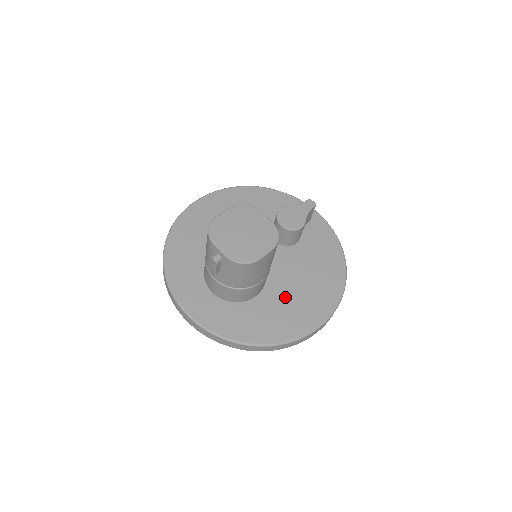
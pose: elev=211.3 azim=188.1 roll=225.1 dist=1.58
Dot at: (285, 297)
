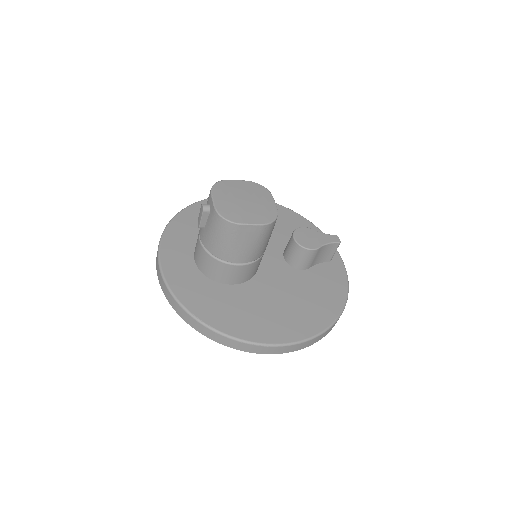
Dot at: (258, 301)
